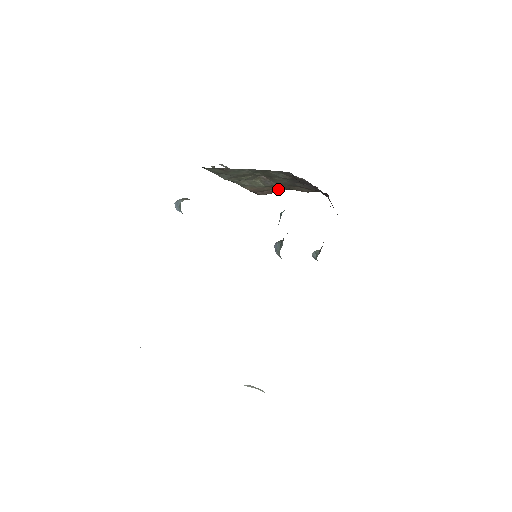
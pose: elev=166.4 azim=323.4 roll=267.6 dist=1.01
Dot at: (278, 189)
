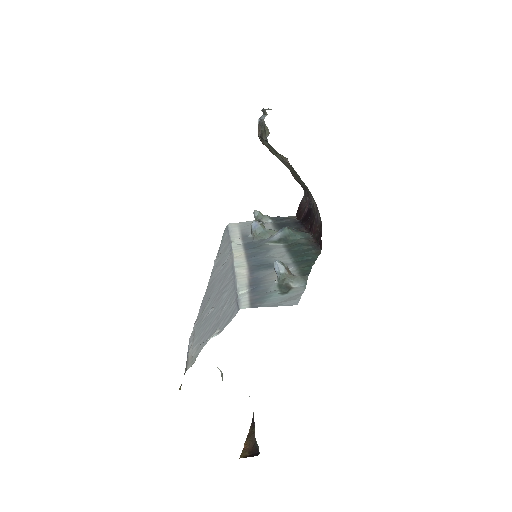
Dot at: occluded
